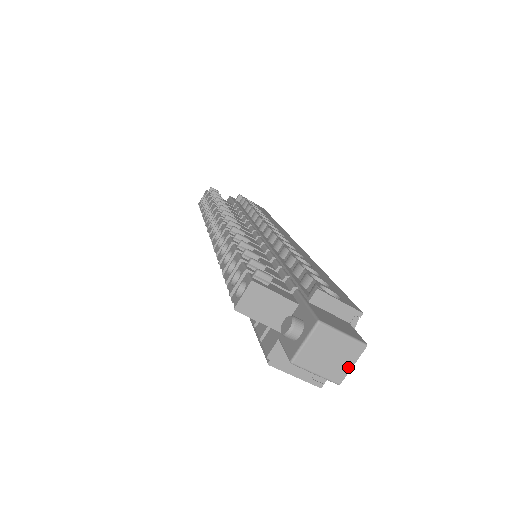
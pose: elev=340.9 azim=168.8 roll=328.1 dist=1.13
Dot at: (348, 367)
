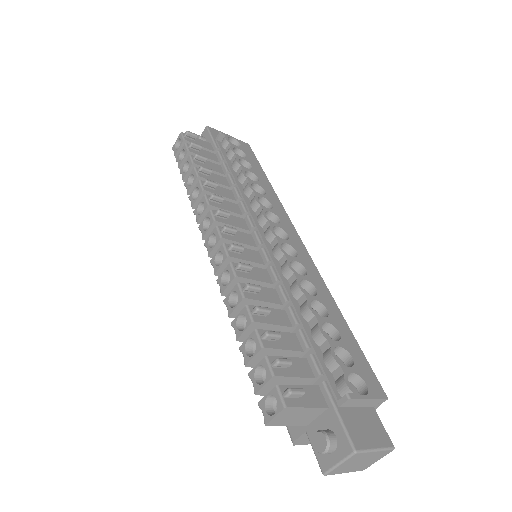
Dot at: (374, 462)
